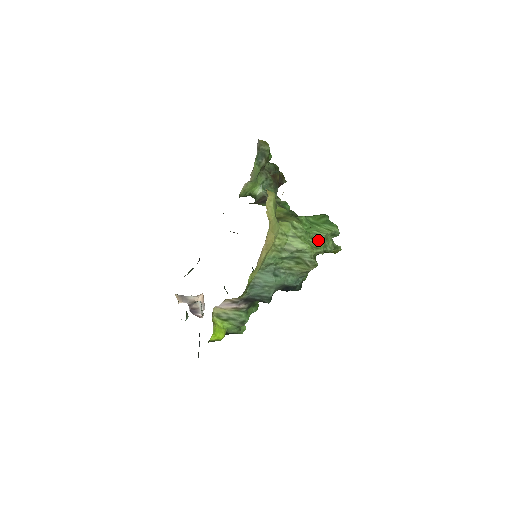
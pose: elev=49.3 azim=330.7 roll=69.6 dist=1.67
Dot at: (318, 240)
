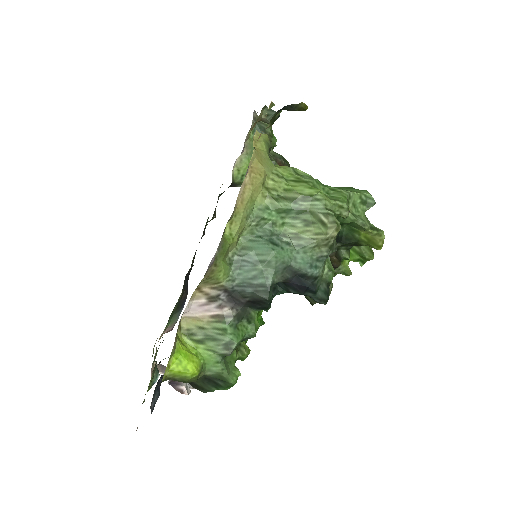
Dot at: (338, 195)
